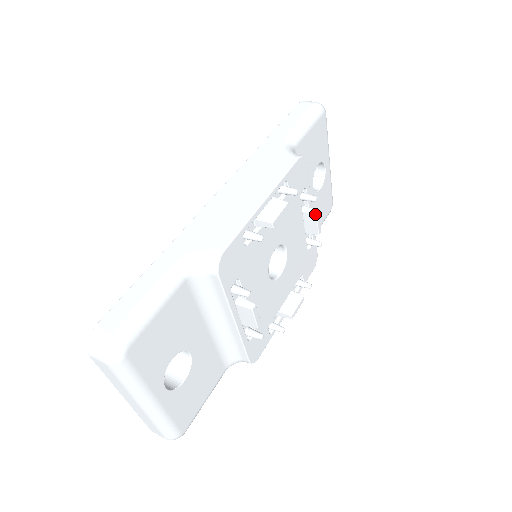
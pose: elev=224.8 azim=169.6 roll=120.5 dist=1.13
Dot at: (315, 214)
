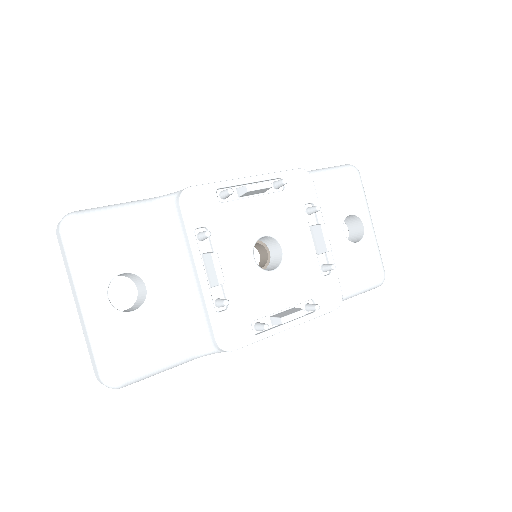
Dot at: (320, 225)
